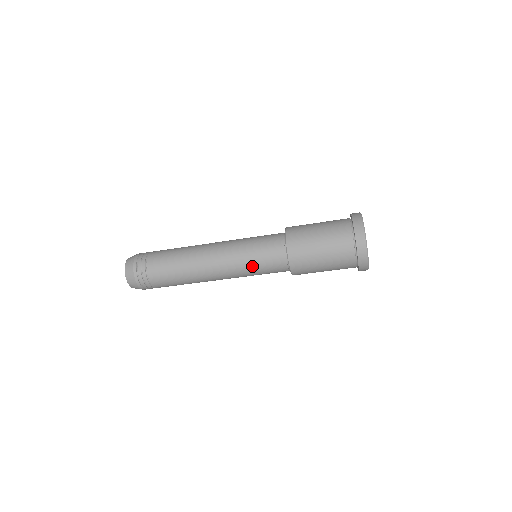
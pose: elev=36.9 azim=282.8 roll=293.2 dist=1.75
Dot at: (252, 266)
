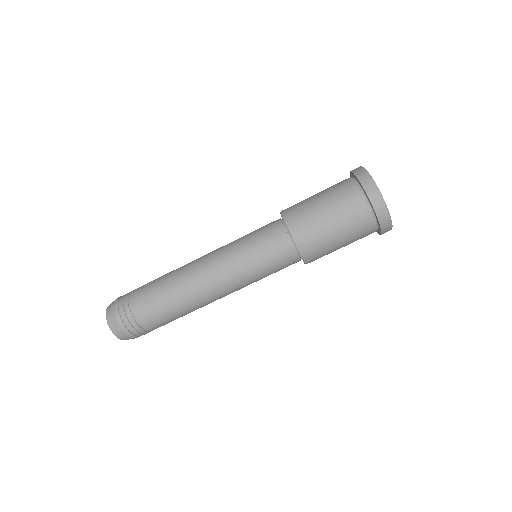
Dot at: (254, 265)
